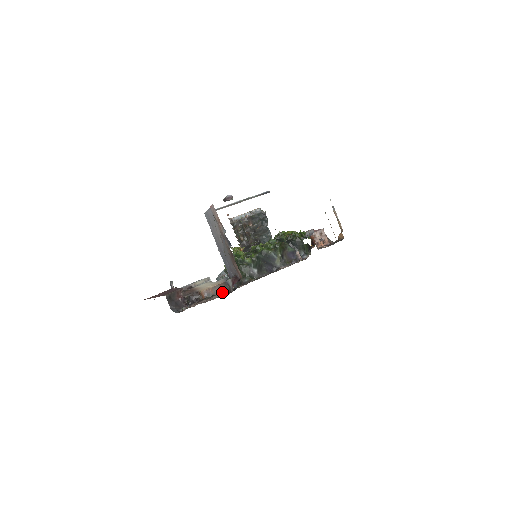
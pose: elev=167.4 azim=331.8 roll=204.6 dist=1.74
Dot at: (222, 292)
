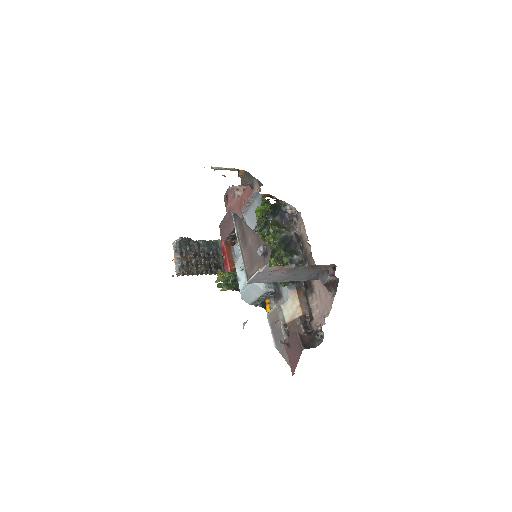
Dot at: (305, 295)
